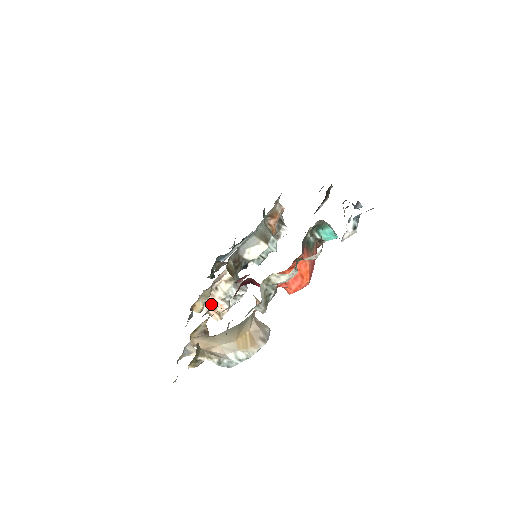
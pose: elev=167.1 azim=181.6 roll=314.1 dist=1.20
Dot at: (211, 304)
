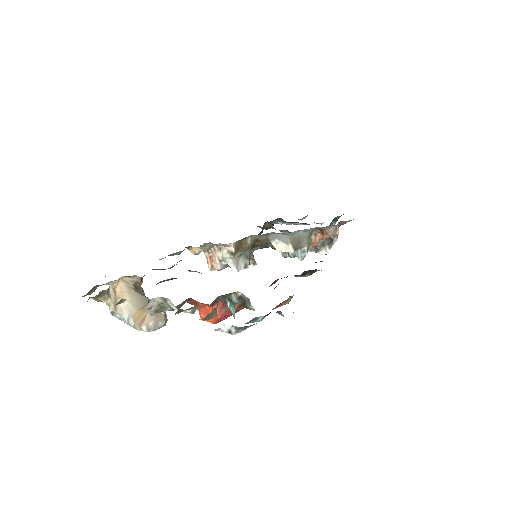
Dot at: (212, 255)
